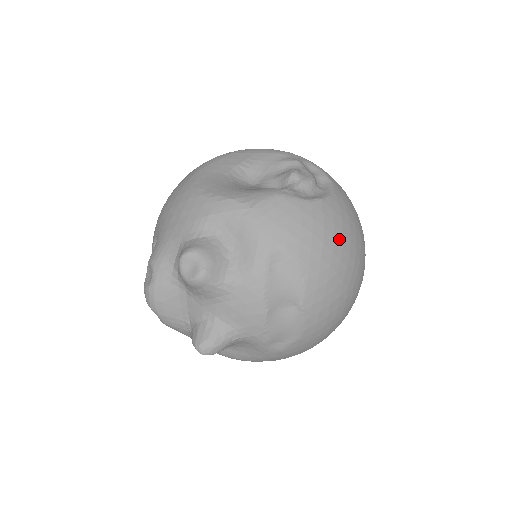
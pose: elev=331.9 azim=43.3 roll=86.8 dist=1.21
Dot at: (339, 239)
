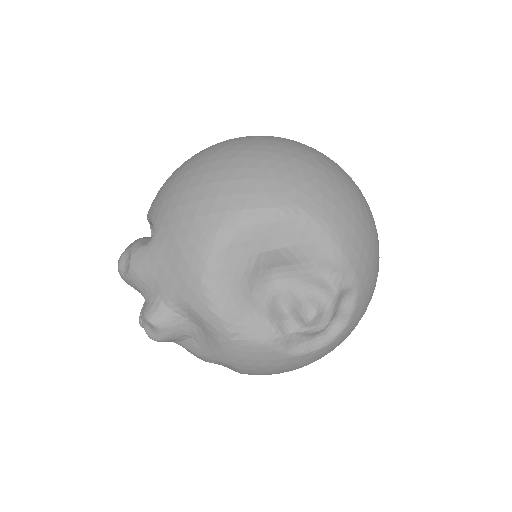
Dot at: occluded
